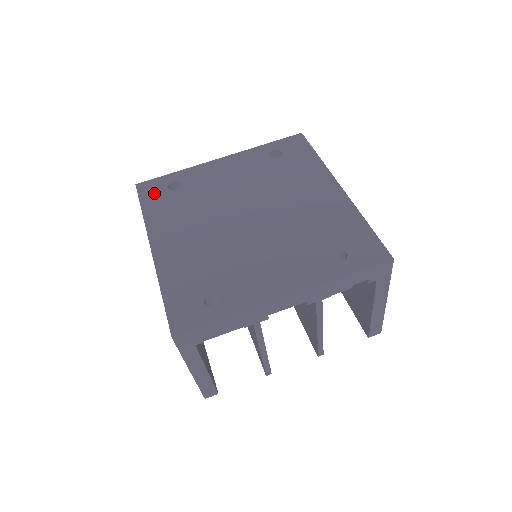
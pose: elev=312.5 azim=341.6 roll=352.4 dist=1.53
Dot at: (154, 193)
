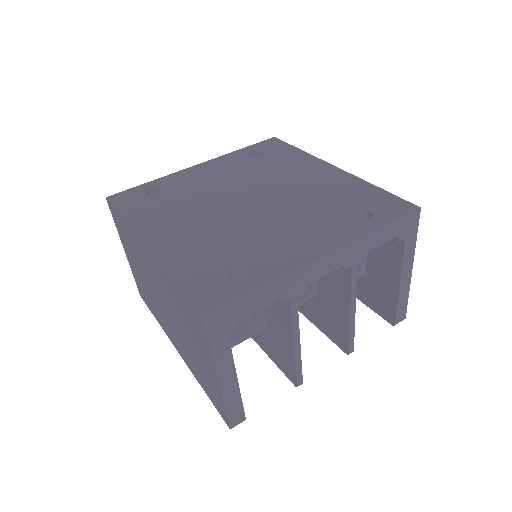
Dot at: (131, 200)
